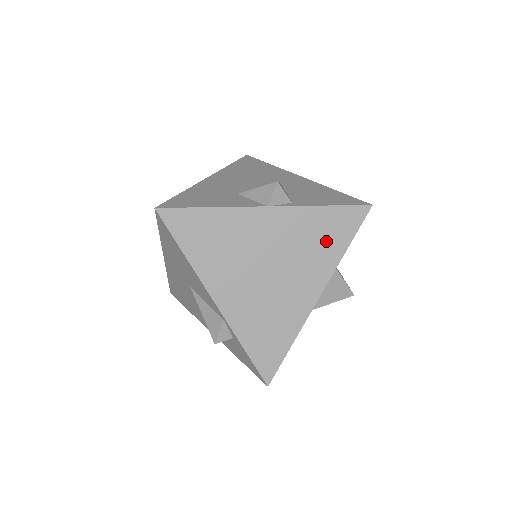
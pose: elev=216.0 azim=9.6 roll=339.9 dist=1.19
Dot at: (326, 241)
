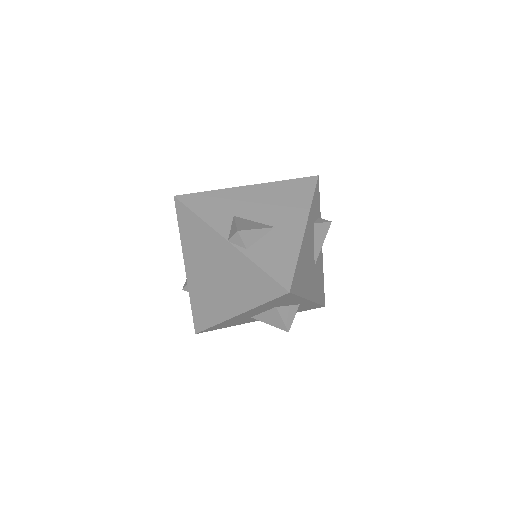
Dot at: (252, 289)
